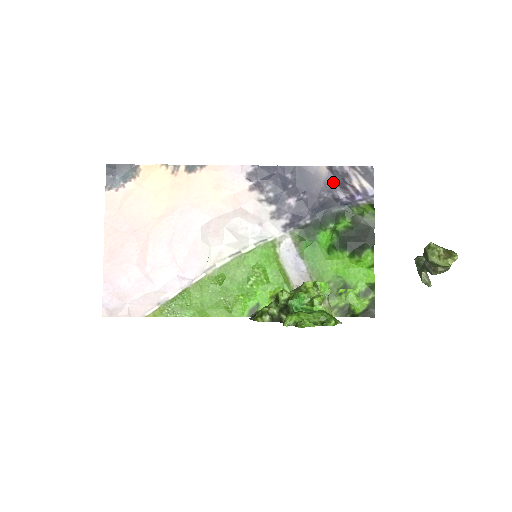
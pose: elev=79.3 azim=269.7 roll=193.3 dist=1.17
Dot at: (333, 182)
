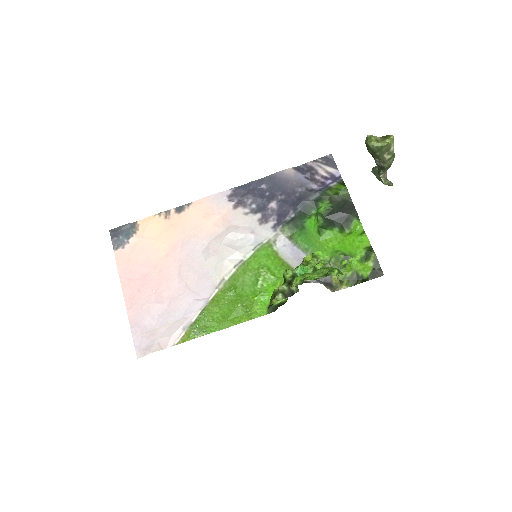
Dot at: (302, 178)
